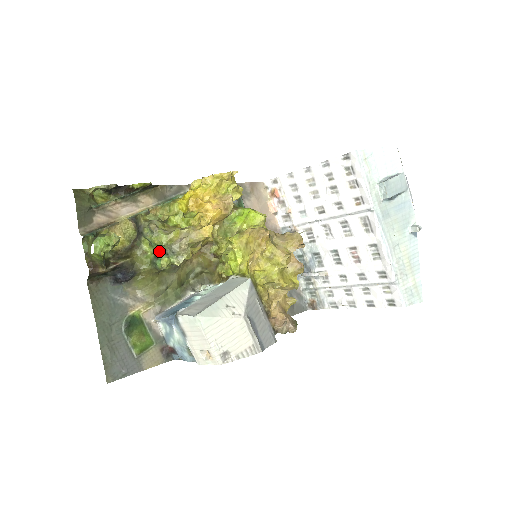
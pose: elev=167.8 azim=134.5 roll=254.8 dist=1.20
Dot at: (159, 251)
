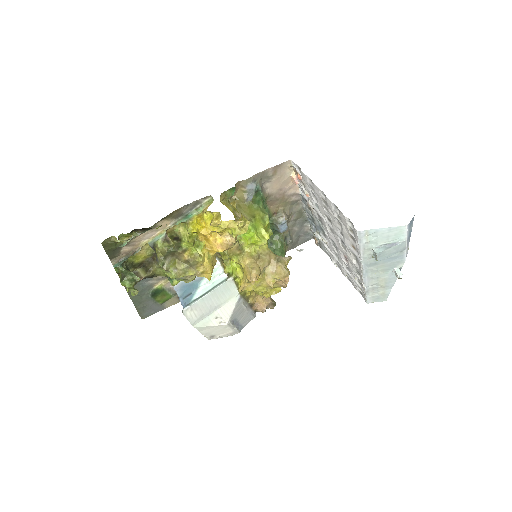
Dot at: occluded
